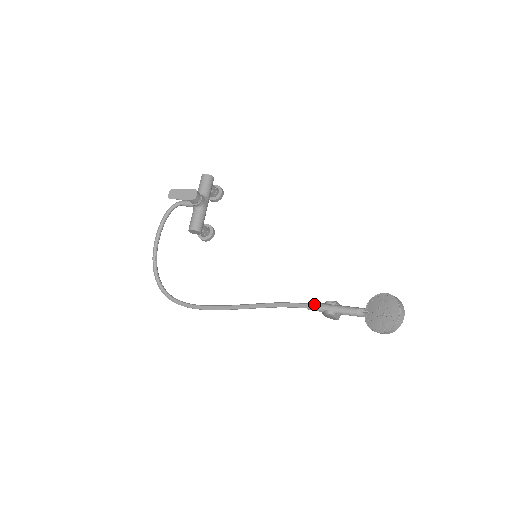
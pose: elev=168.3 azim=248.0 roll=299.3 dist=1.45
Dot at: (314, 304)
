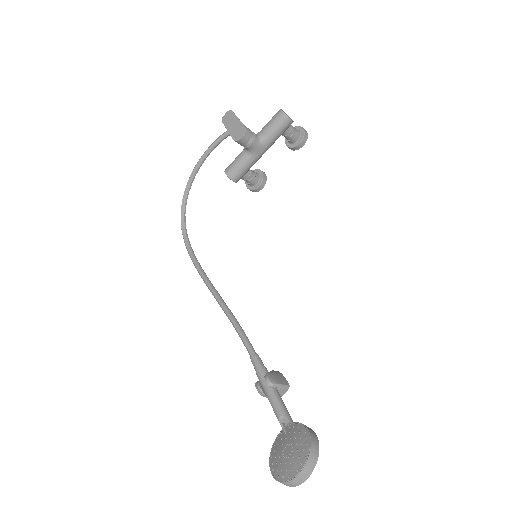
Dot at: (257, 363)
